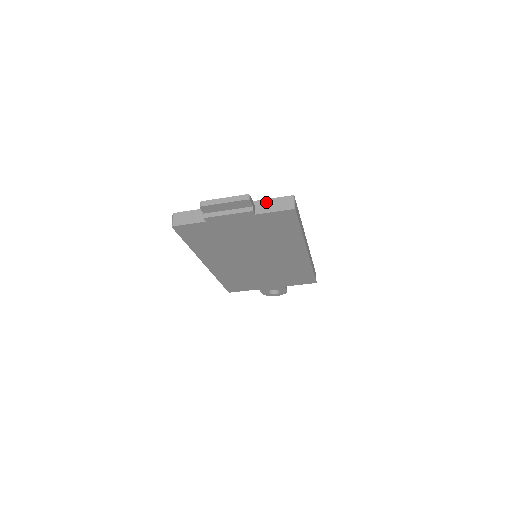
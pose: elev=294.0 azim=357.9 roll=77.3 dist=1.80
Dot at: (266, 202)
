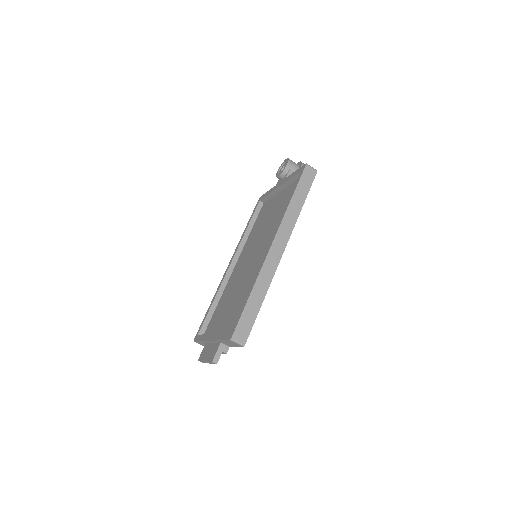
Dot at: (223, 342)
